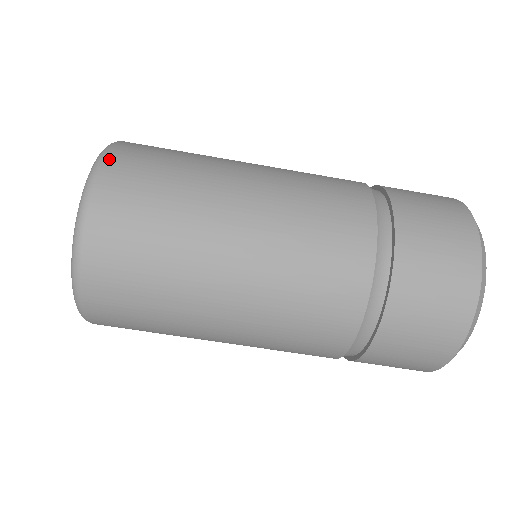
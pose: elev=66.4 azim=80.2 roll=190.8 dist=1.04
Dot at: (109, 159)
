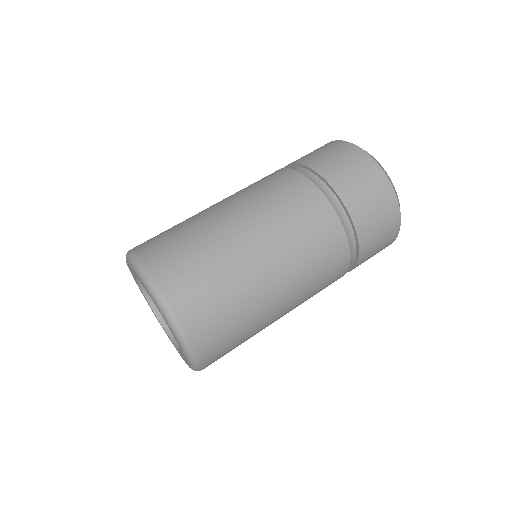
Dot at: (138, 252)
